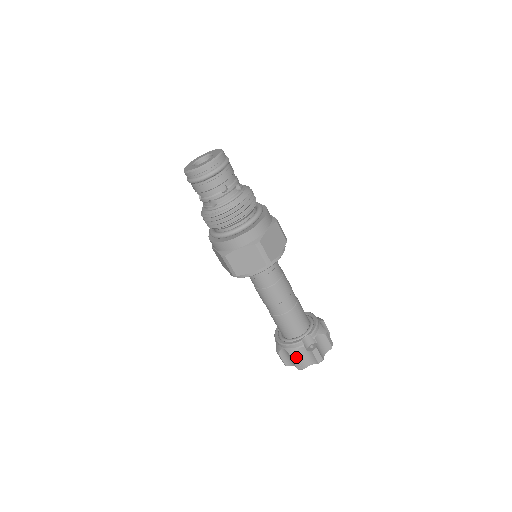
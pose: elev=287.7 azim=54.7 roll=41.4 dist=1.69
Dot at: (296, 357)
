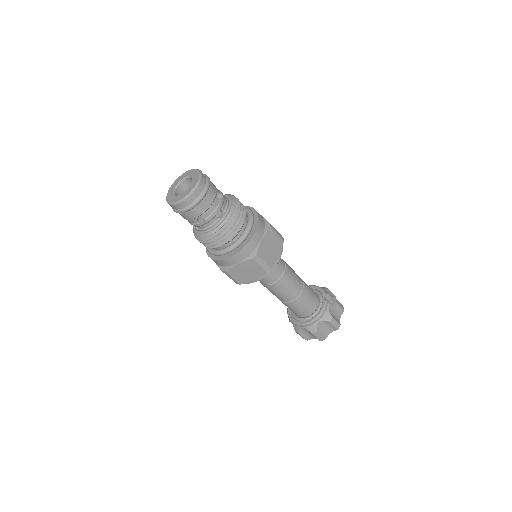
Dot at: (332, 317)
